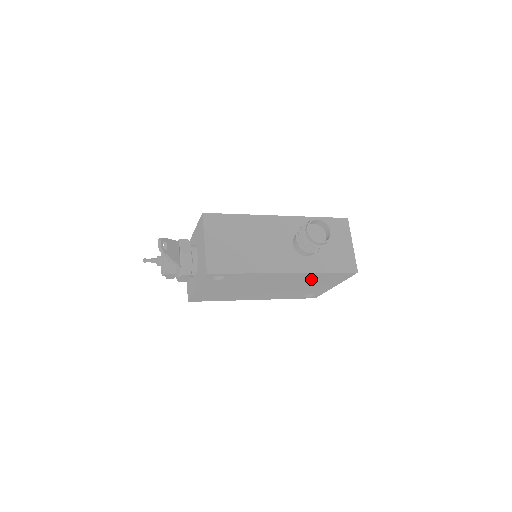
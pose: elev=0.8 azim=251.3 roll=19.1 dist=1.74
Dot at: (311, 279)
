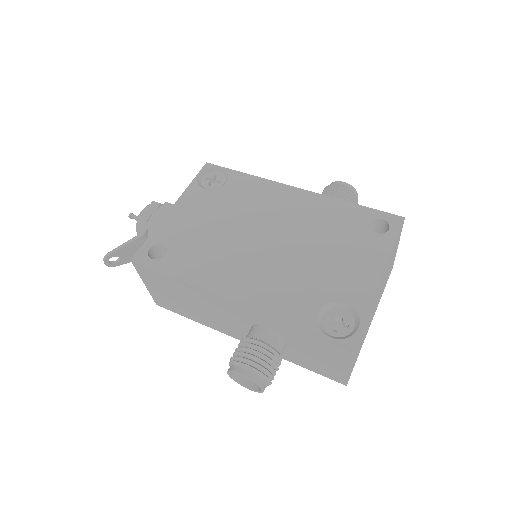
Dot at: occluded
